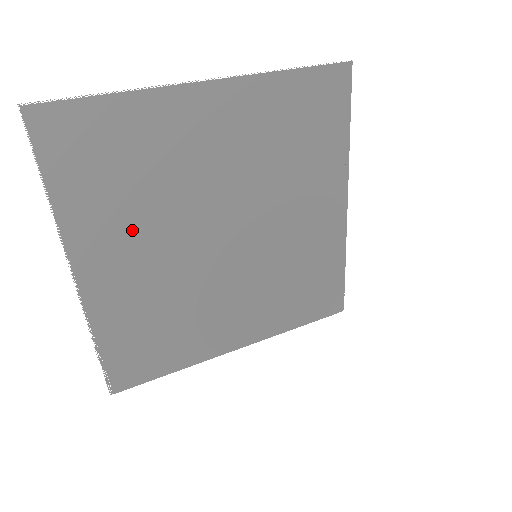
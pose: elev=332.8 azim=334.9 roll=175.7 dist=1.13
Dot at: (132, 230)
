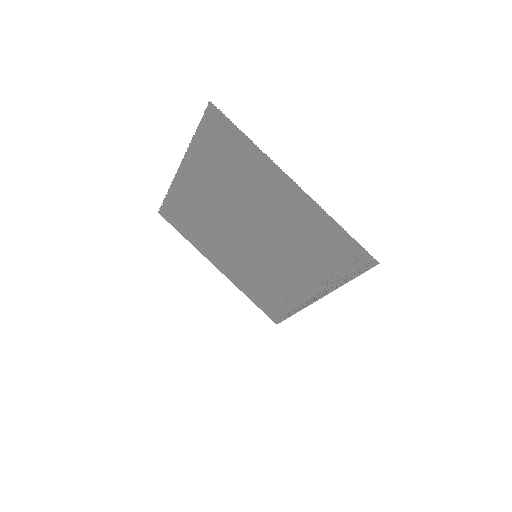
Dot at: (214, 183)
